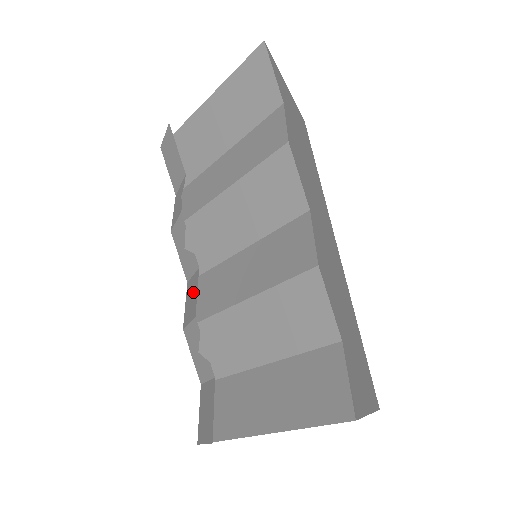
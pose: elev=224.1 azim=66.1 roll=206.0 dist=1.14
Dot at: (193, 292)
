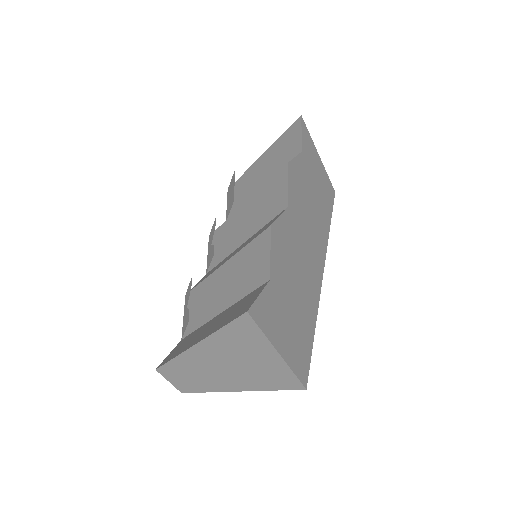
Dot at: occluded
